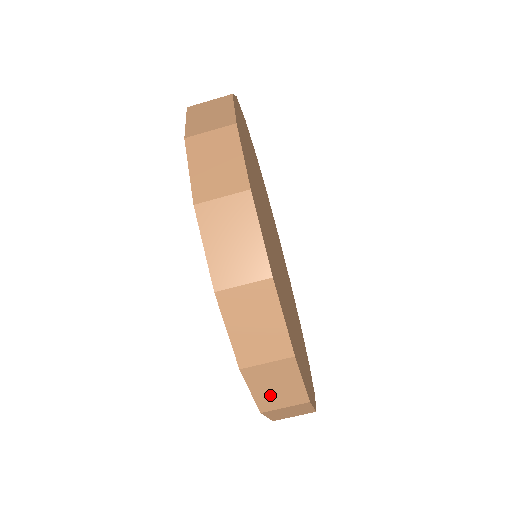
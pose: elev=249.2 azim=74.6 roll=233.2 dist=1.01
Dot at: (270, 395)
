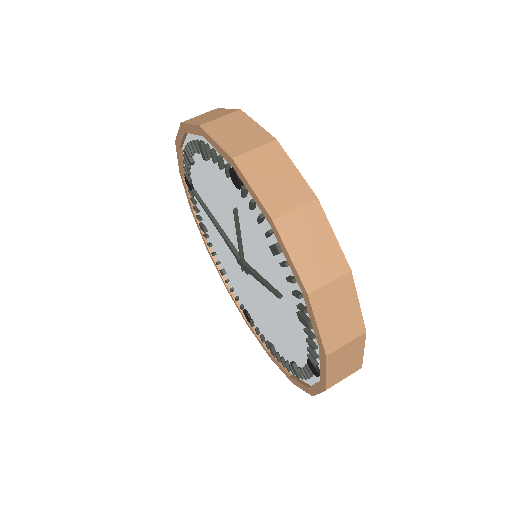
Dot at: (333, 328)
